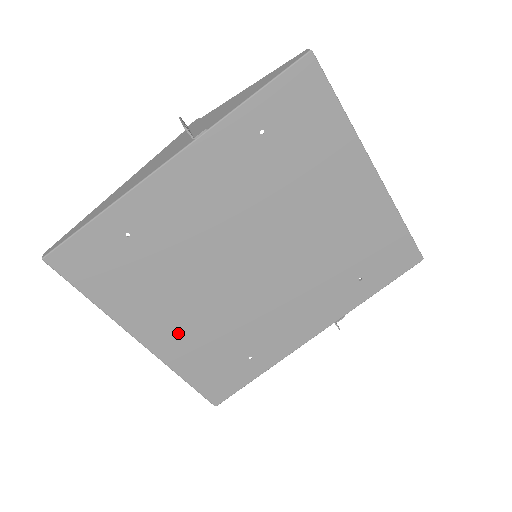
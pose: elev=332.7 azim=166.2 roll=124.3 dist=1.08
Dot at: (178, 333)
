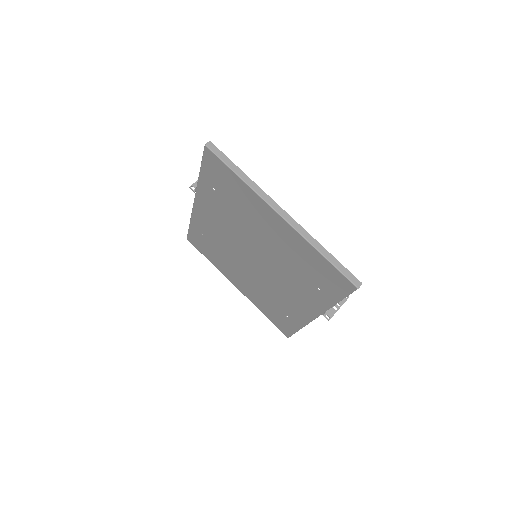
Dot at: (247, 288)
